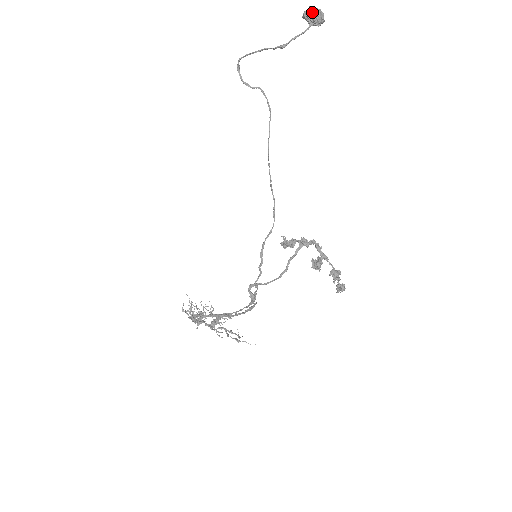
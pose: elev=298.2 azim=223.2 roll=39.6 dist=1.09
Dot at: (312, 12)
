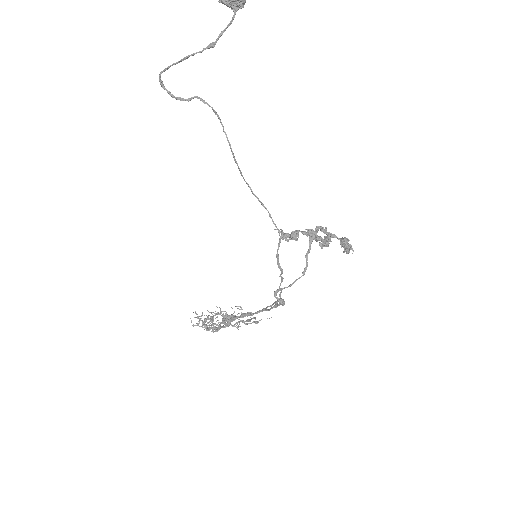
Dot at: out of frame
